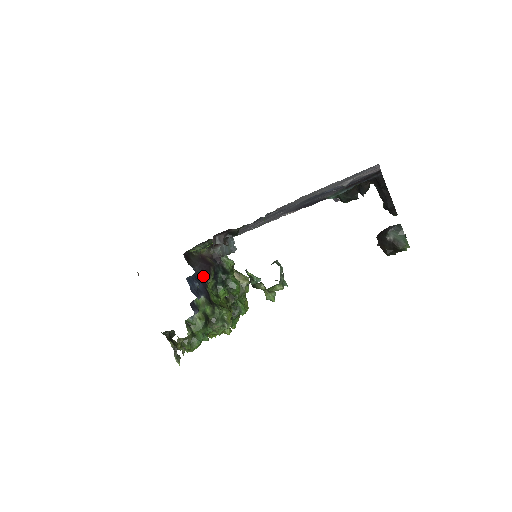
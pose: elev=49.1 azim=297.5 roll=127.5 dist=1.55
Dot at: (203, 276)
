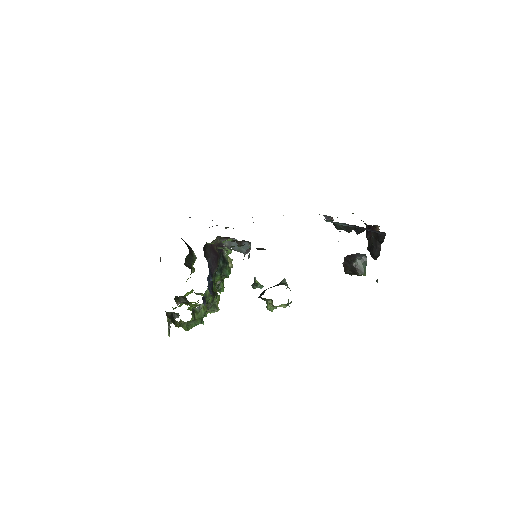
Dot at: (212, 268)
